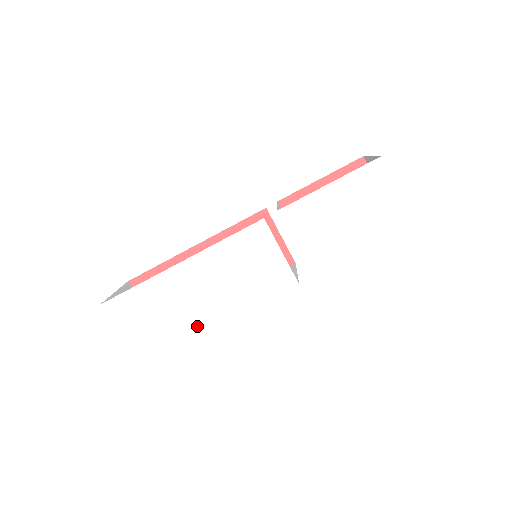
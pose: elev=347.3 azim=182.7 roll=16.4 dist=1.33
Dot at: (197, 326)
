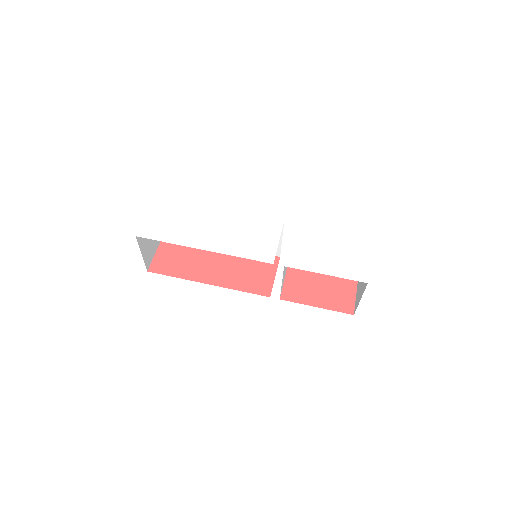
Dot at: (192, 243)
